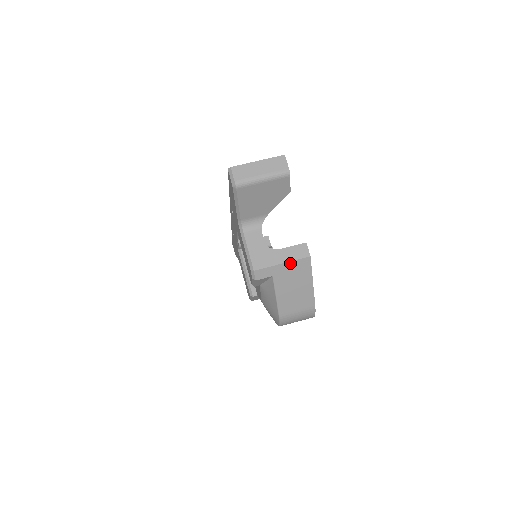
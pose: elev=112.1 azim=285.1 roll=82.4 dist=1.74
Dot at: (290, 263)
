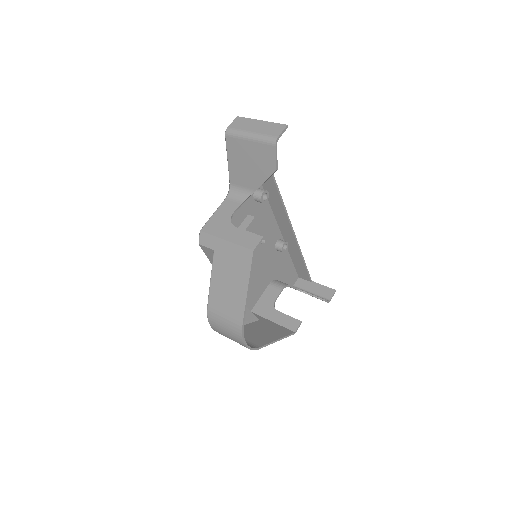
Dot at: (233, 245)
